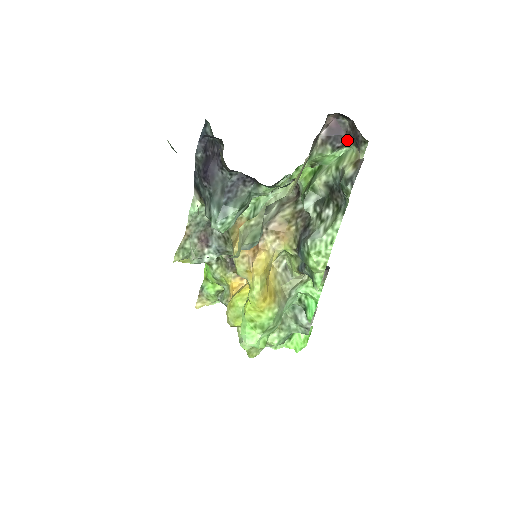
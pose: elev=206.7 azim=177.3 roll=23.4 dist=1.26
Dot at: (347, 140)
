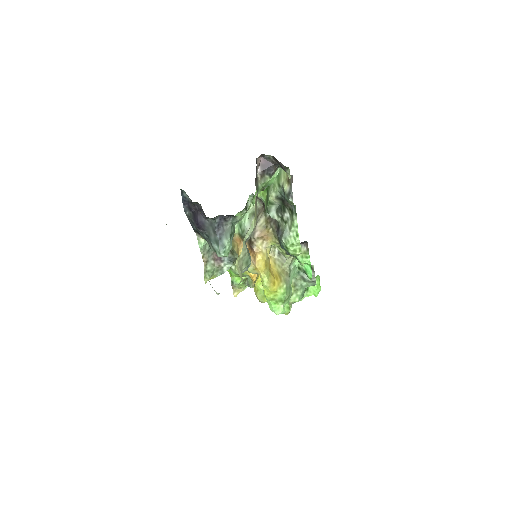
Dot at: (276, 166)
